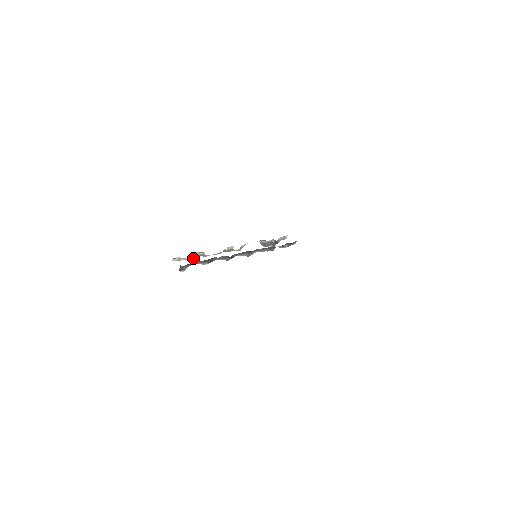
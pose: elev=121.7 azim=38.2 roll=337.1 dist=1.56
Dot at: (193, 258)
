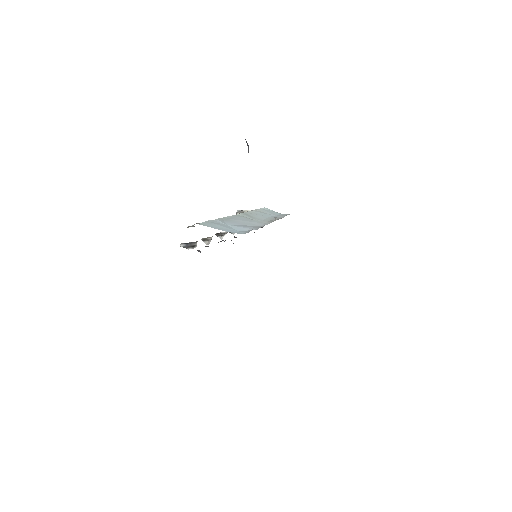
Dot at: (196, 223)
